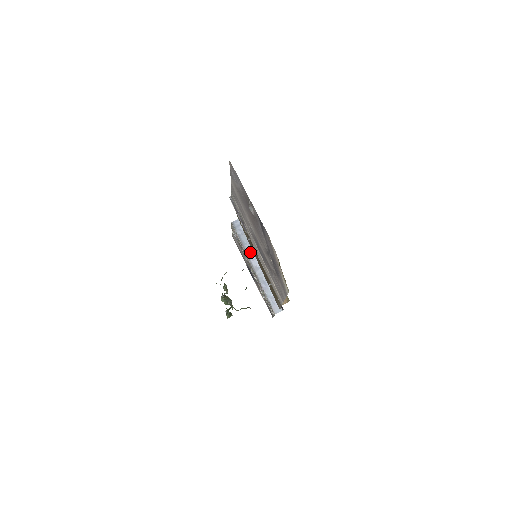
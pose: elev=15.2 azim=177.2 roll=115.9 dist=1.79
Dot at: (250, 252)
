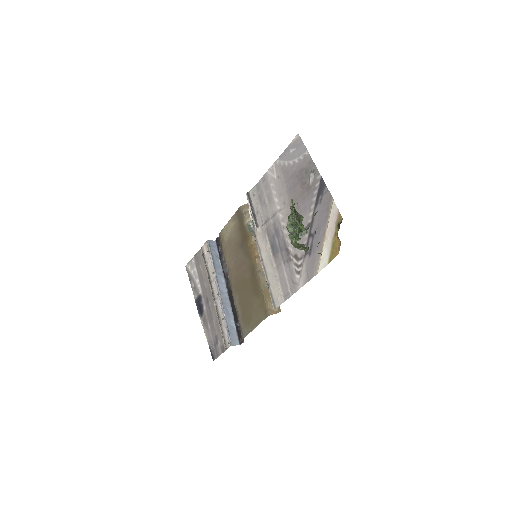
Dot at: (219, 274)
